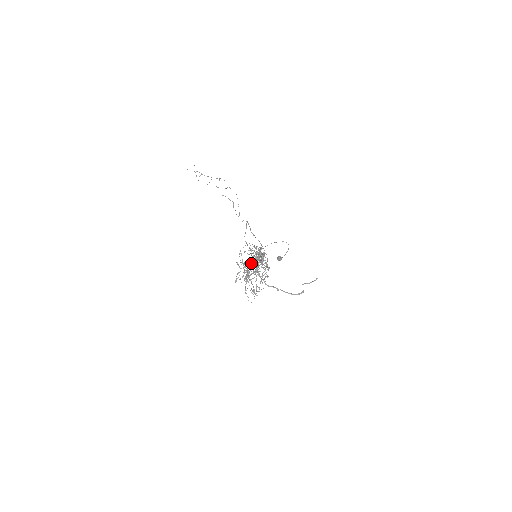
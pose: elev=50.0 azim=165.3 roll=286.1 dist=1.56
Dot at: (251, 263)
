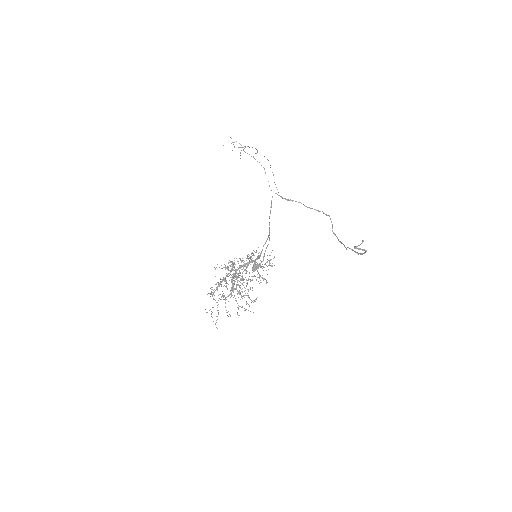
Dot at: (213, 294)
